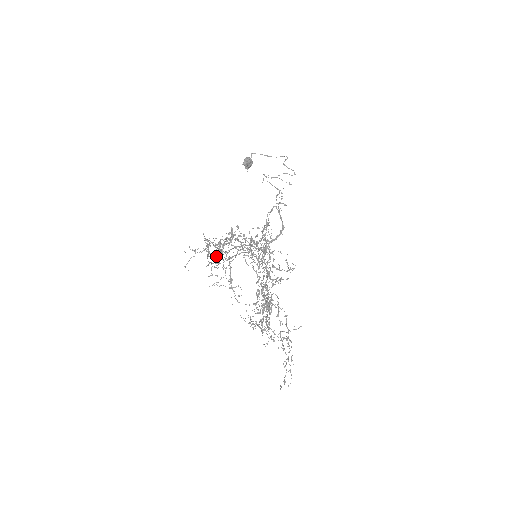
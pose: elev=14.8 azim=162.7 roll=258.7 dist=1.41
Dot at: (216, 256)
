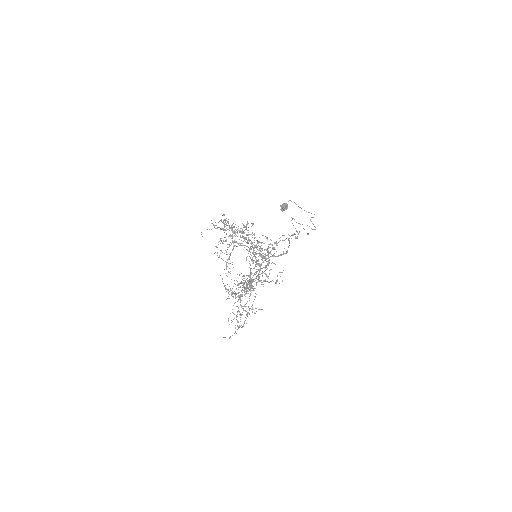
Dot at: occluded
